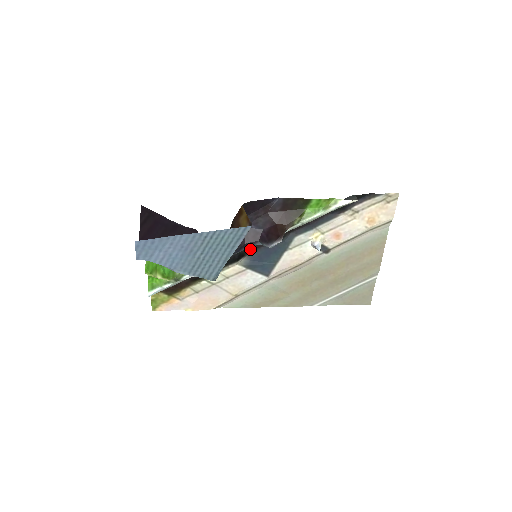
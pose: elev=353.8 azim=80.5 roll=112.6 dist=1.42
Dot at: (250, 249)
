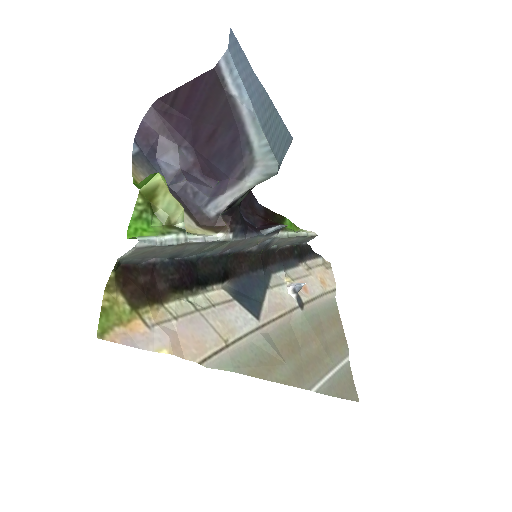
Dot at: (233, 272)
